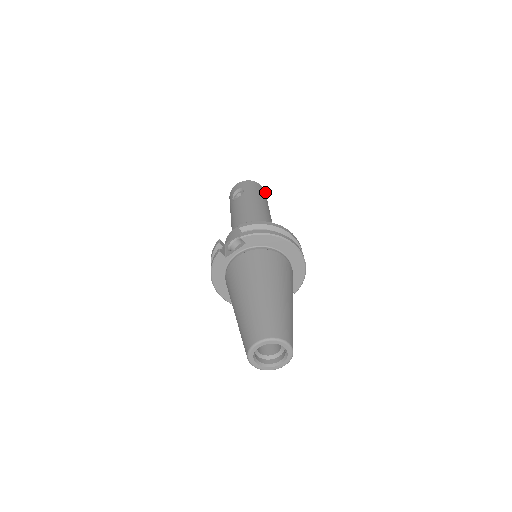
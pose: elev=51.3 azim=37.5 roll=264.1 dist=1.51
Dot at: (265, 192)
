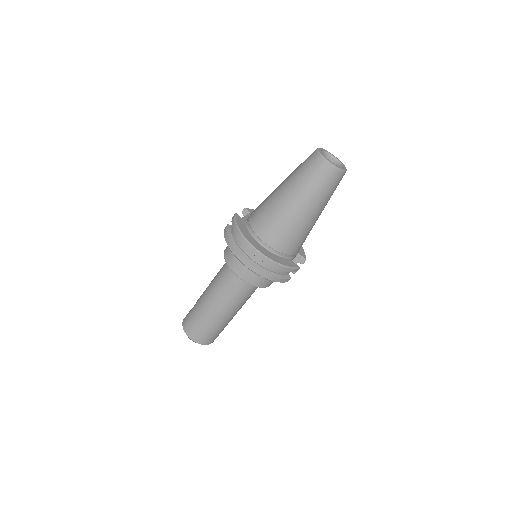
Dot at: occluded
